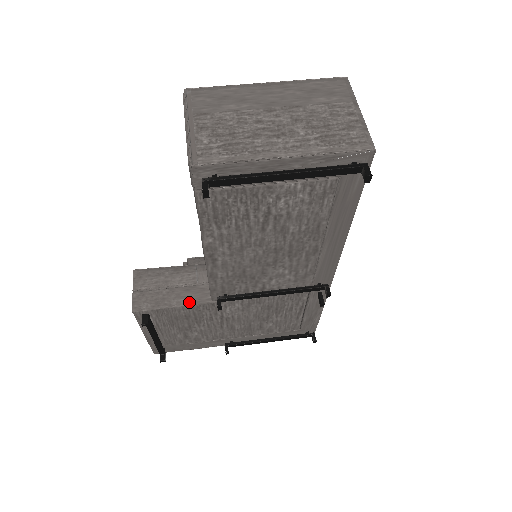
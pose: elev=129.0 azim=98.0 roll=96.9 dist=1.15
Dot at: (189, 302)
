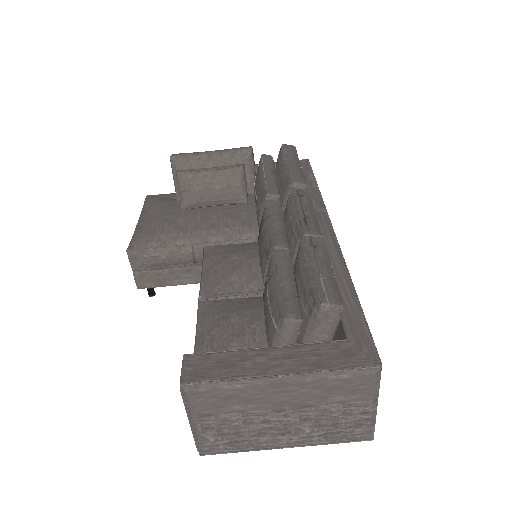
Dot at: (190, 282)
